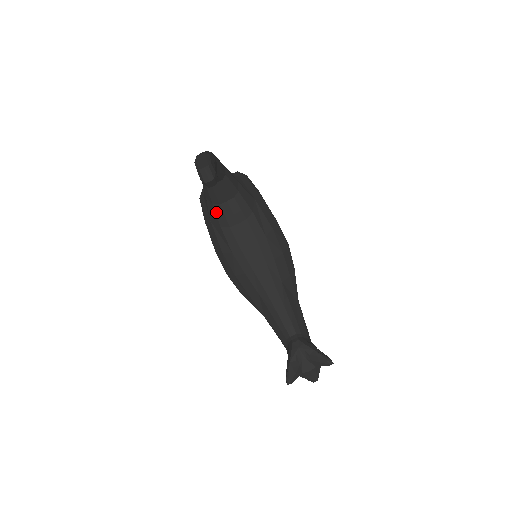
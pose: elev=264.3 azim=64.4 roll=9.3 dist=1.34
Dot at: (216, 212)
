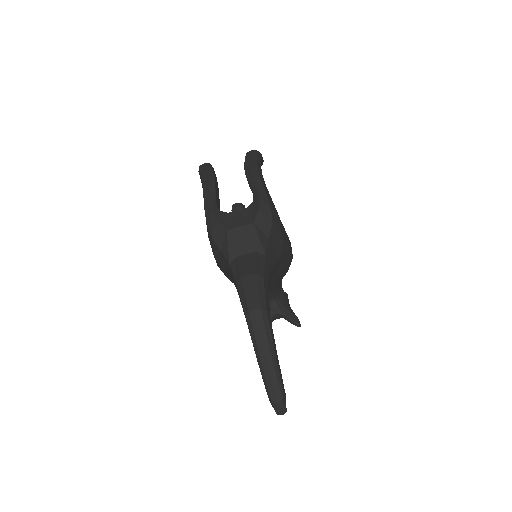
Dot at: occluded
